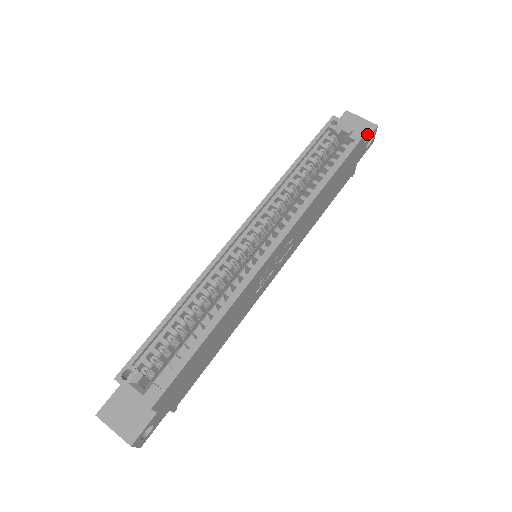
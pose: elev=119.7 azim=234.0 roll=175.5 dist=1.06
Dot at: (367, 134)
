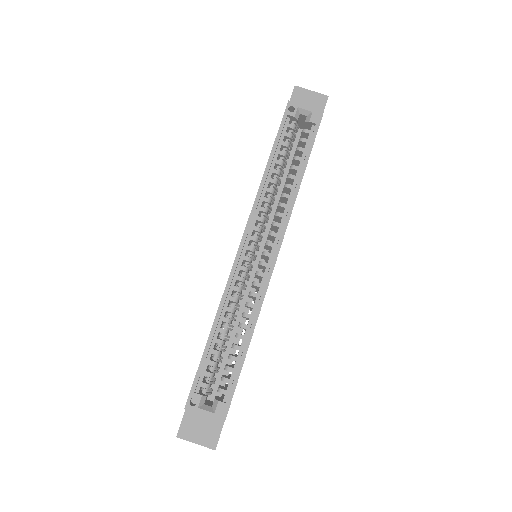
Dot at: (321, 108)
